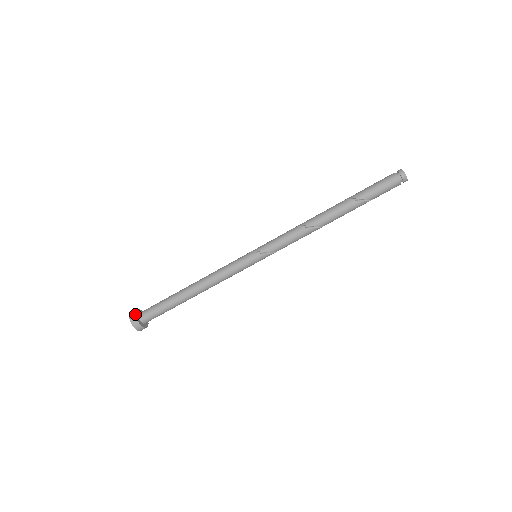
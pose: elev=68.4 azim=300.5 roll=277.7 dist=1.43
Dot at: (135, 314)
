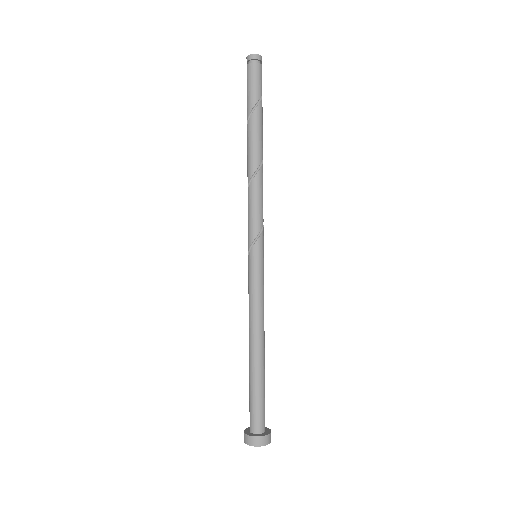
Dot at: (244, 433)
